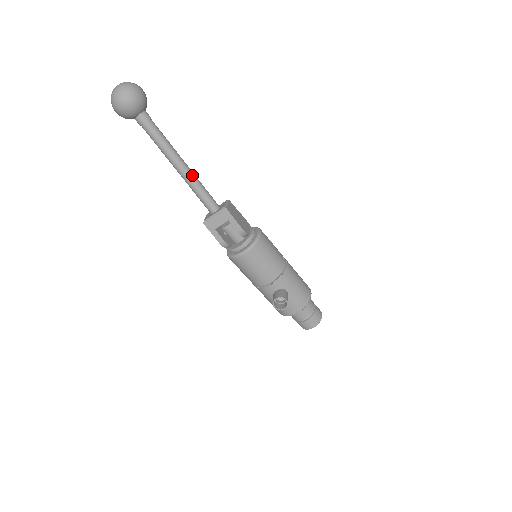
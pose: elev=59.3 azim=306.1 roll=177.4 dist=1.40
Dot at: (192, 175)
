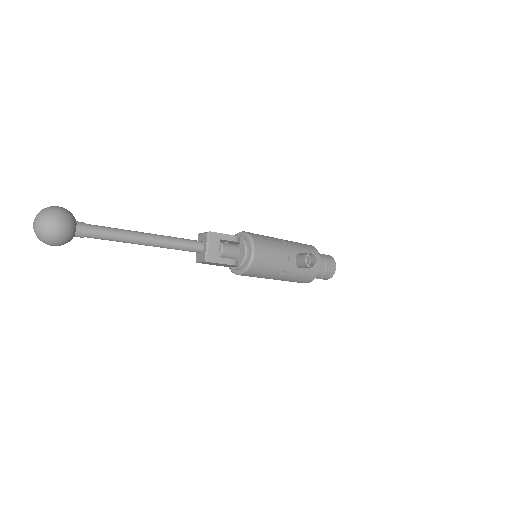
Dot at: (160, 236)
